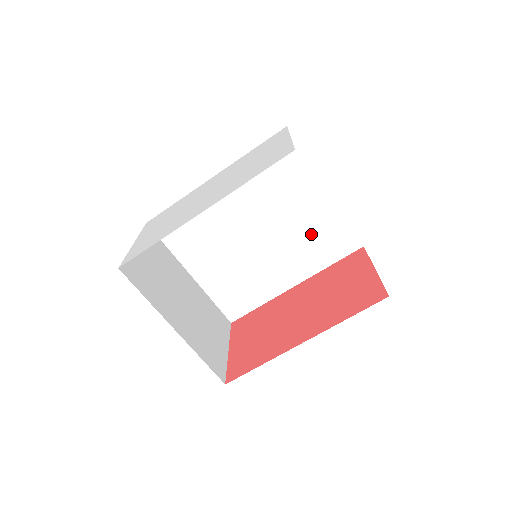
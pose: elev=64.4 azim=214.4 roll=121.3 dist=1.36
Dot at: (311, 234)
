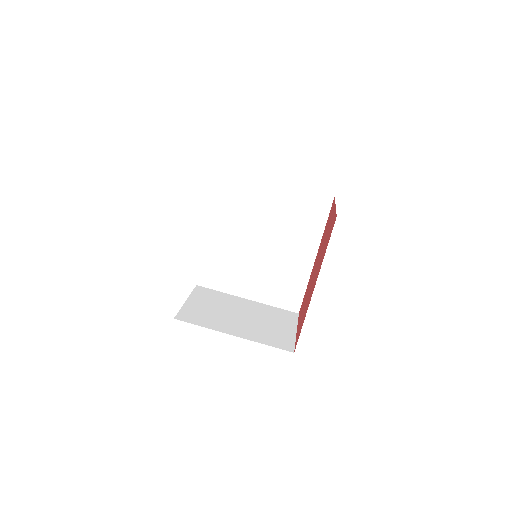
Dot at: (293, 216)
